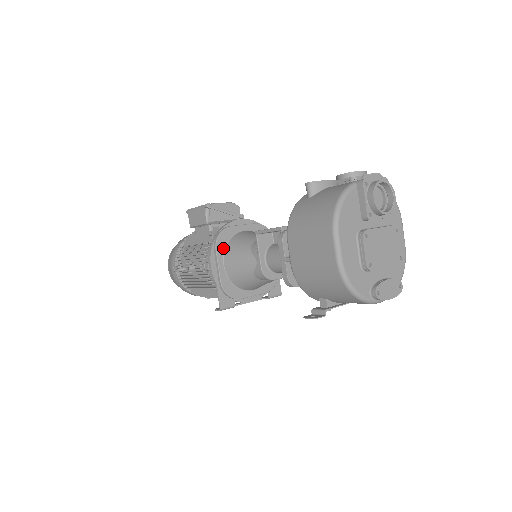
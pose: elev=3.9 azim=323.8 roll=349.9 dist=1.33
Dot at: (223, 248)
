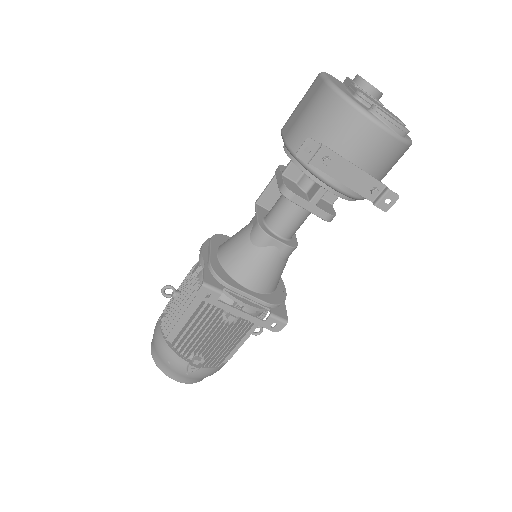
Dot at: (219, 243)
